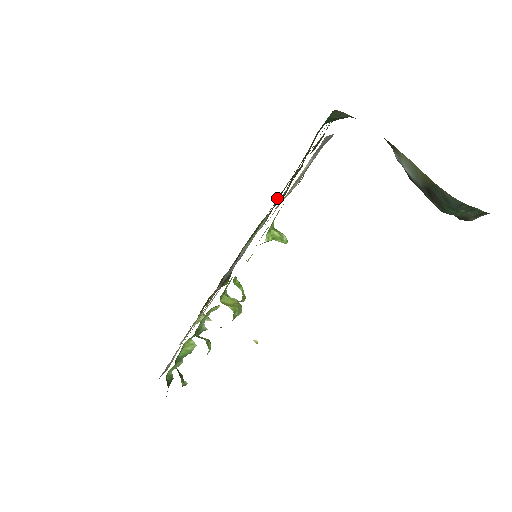
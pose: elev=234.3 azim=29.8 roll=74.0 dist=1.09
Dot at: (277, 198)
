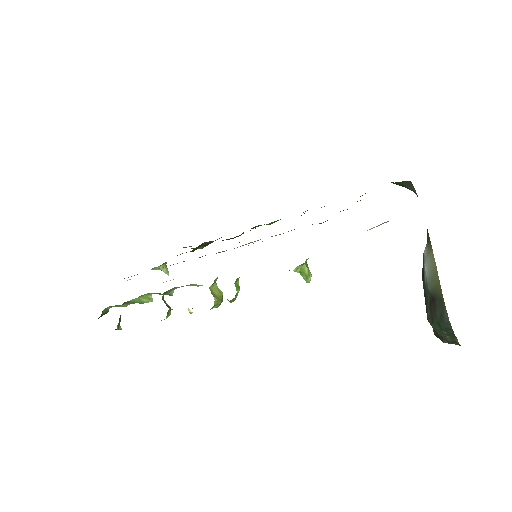
Dot at: (304, 213)
